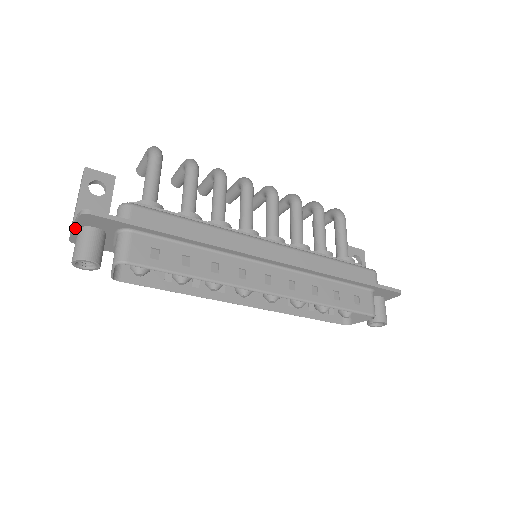
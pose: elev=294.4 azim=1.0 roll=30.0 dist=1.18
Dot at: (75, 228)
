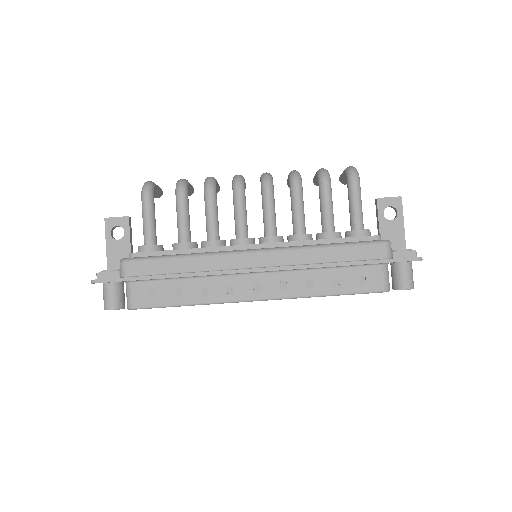
Dot at: occluded
